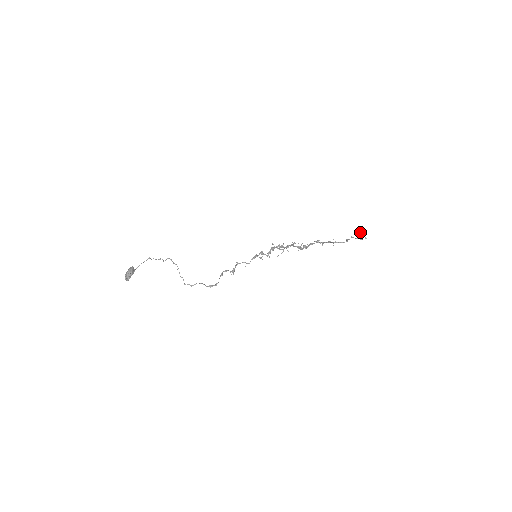
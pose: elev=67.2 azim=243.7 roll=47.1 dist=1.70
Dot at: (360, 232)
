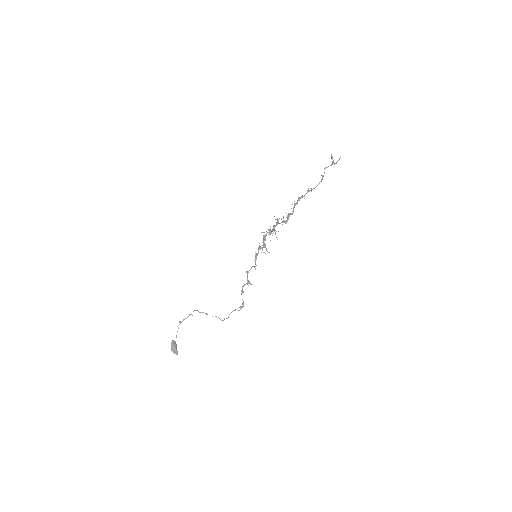
Dot at: (331, 156)
